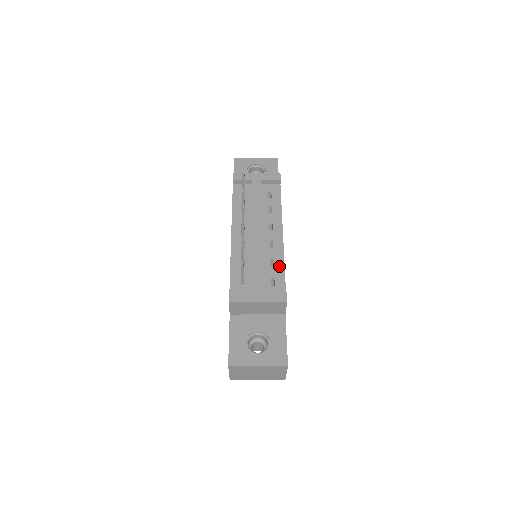
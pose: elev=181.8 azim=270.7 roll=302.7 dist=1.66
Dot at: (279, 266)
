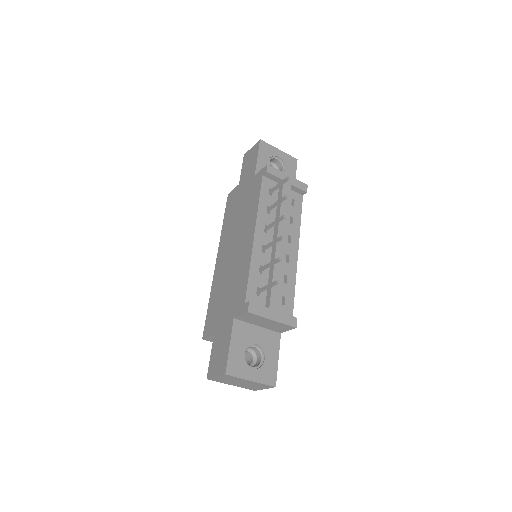
Dot at: (291, 285)
